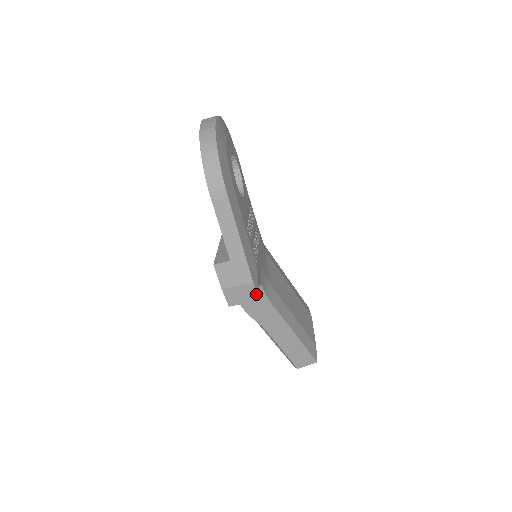
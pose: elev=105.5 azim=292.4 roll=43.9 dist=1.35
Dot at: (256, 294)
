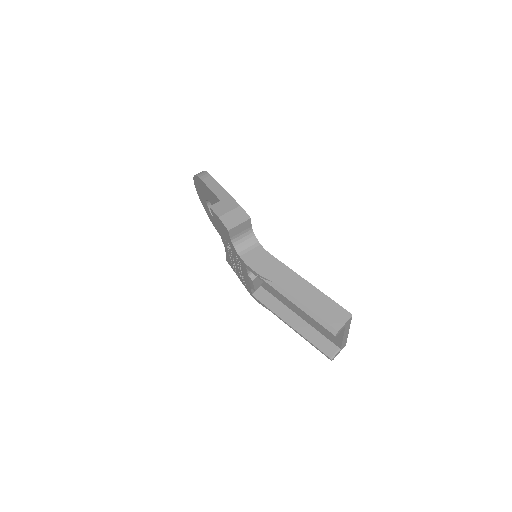
Dot at: (246, 214)
